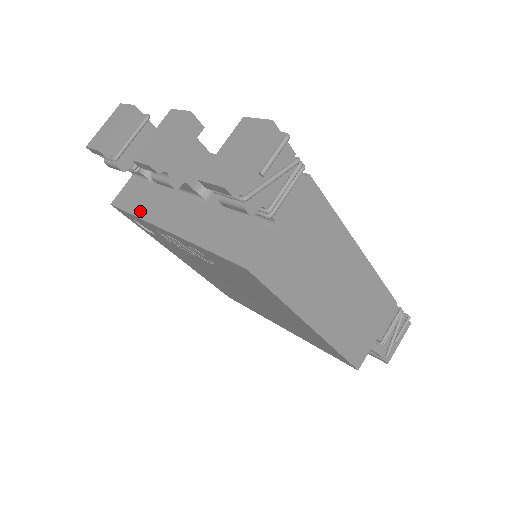
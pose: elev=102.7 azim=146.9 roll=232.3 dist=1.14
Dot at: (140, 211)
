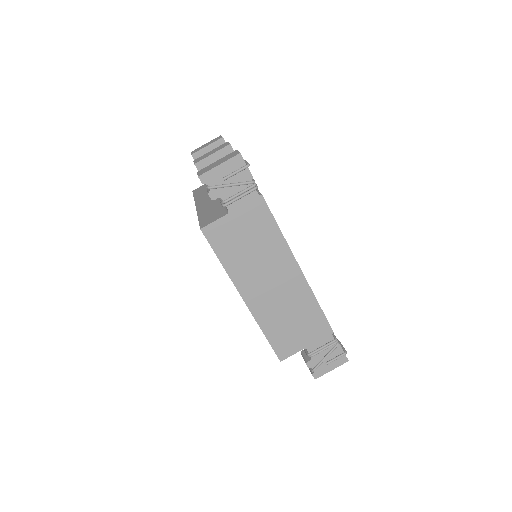
Dot at: (197, 196)
